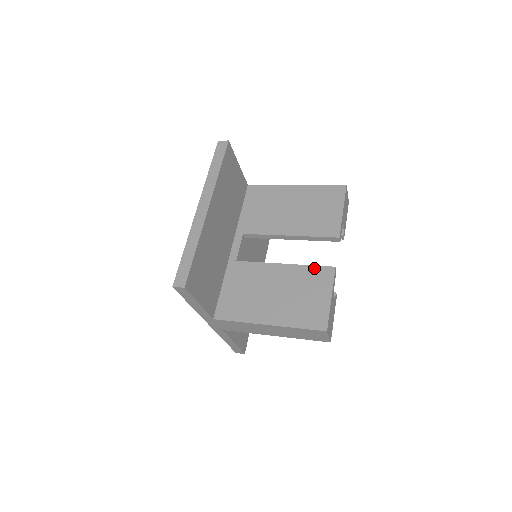
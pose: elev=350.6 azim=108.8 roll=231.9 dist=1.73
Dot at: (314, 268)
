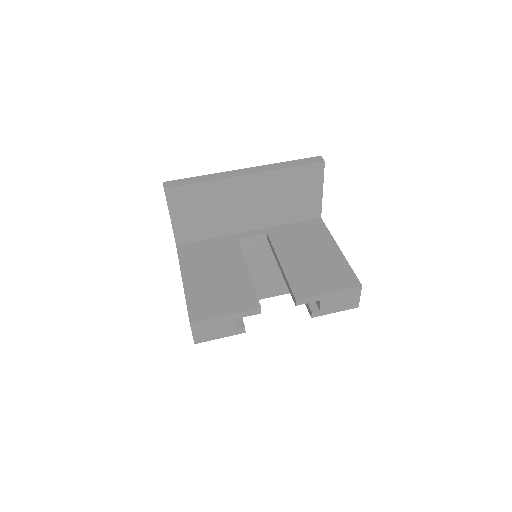
Dot at: (253, 292)
